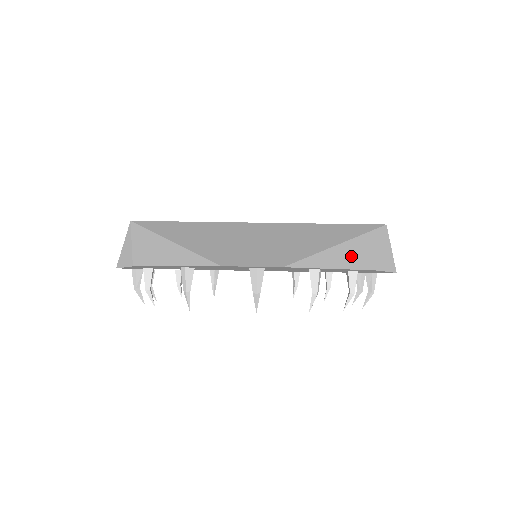
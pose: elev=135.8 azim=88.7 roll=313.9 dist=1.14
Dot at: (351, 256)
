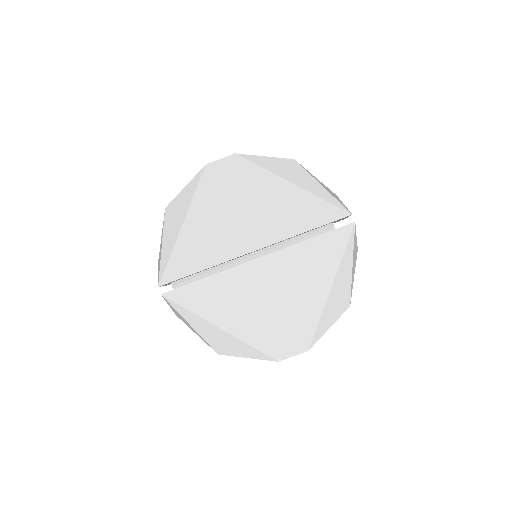
Dot at: (337, 304)
